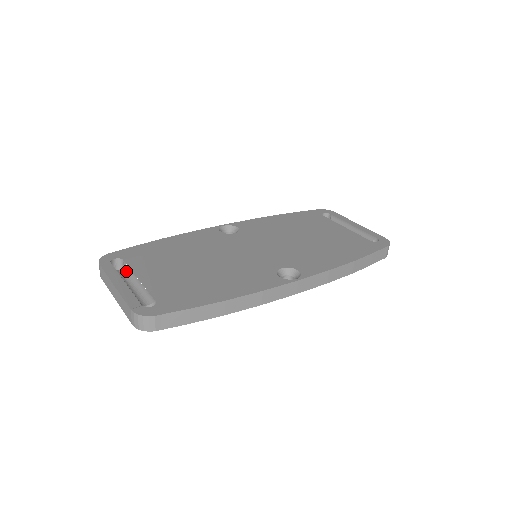
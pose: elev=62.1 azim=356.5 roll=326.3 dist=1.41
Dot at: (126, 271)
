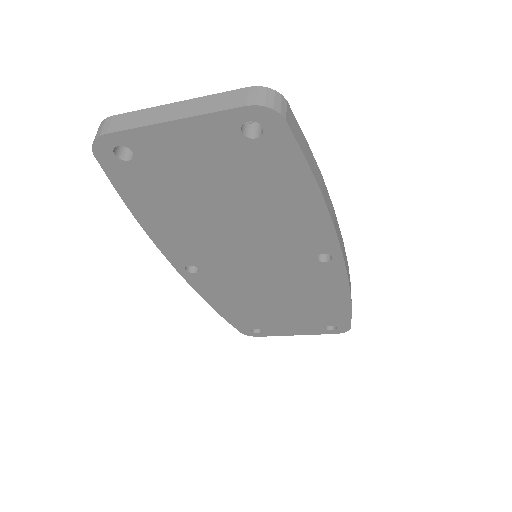
Dot at: occluded
